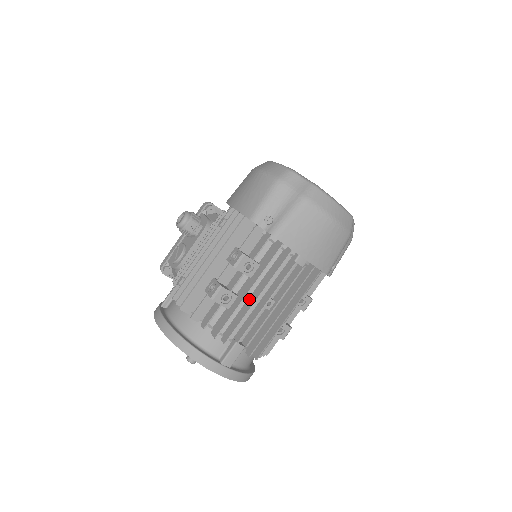
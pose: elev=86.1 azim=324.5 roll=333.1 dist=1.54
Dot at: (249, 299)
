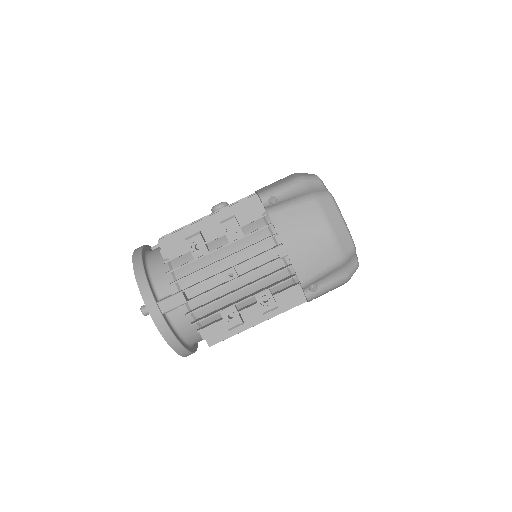
Dot at: occluded
